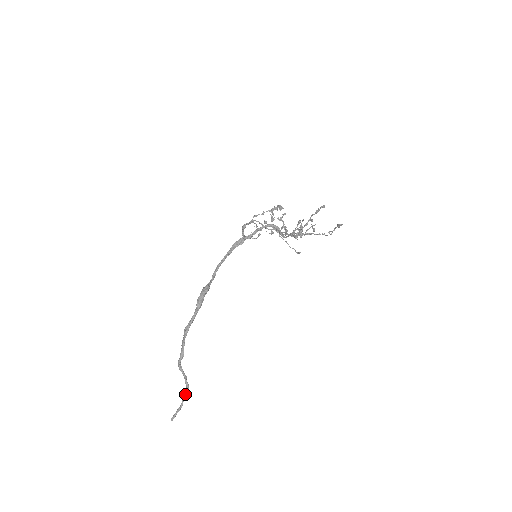
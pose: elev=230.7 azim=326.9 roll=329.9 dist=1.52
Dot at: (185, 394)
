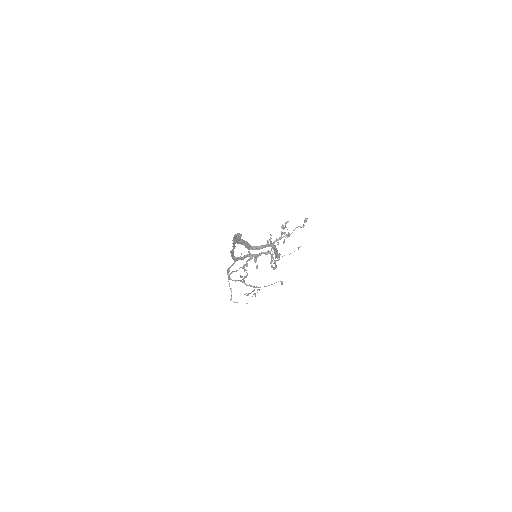
Dot at: (275, 250)
